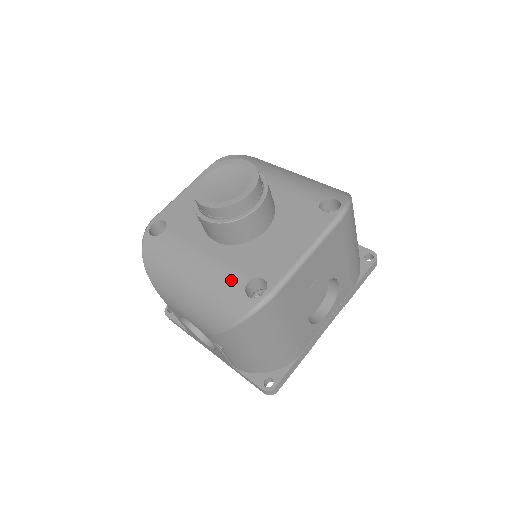
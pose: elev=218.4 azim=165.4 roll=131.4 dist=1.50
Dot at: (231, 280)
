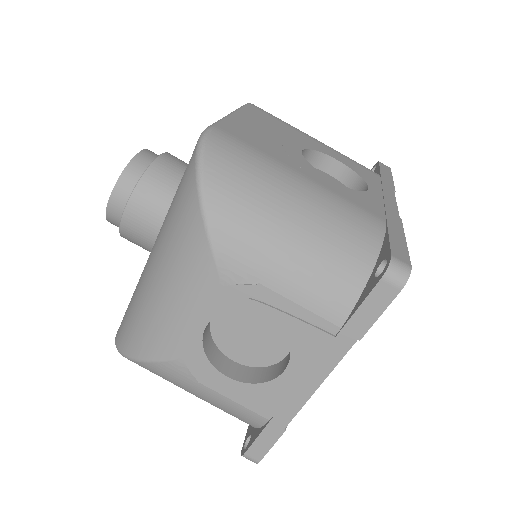
Dot at: occluded
